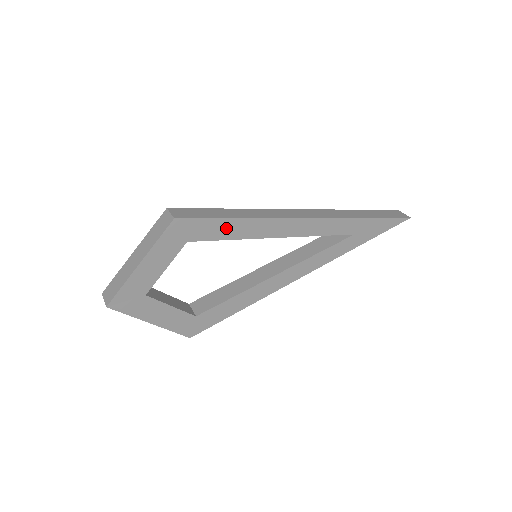
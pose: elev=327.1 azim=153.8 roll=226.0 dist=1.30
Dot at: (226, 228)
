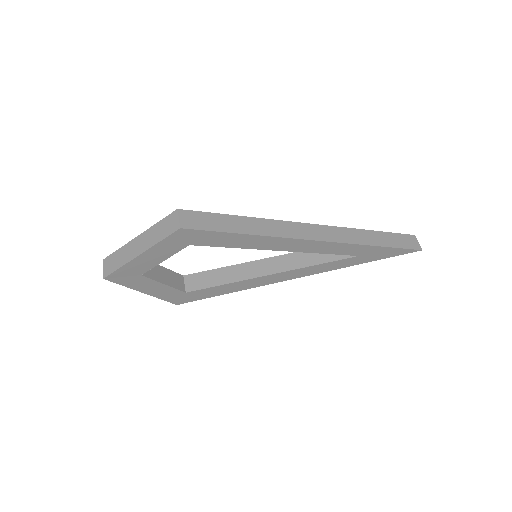
Dot at: (230, 239)
